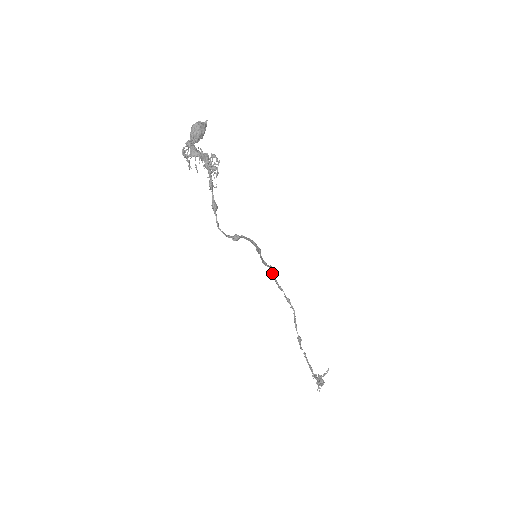
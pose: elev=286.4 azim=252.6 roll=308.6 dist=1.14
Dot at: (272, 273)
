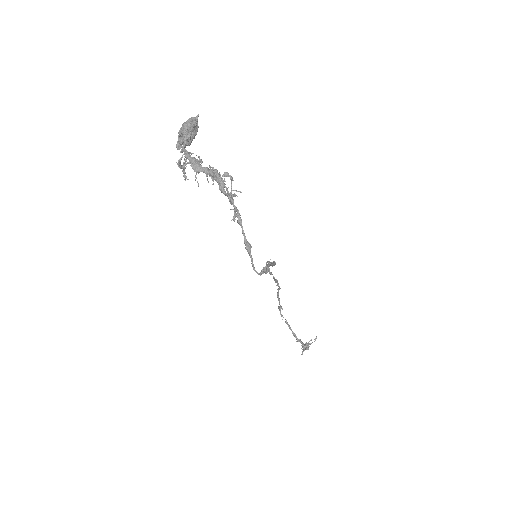
Dot at: (266, 264)
